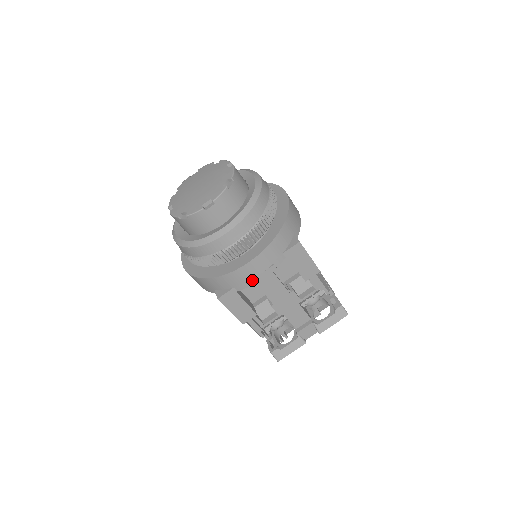
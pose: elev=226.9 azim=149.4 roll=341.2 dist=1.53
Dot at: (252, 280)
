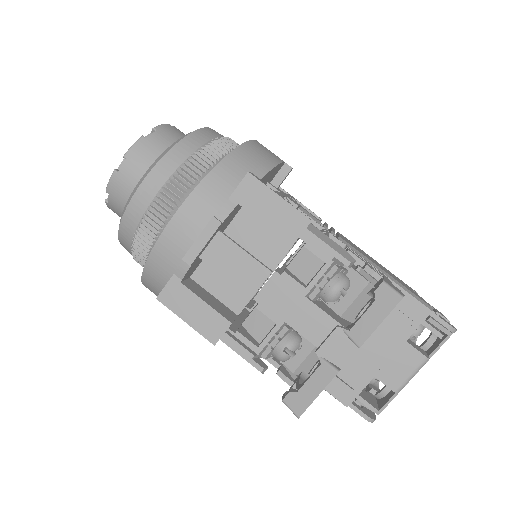
Dot at: (189, 251)
